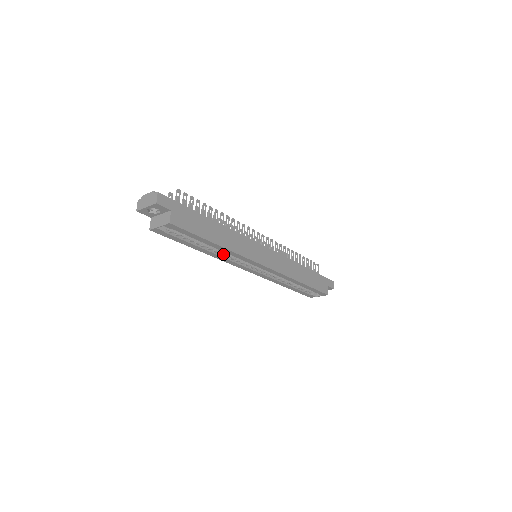
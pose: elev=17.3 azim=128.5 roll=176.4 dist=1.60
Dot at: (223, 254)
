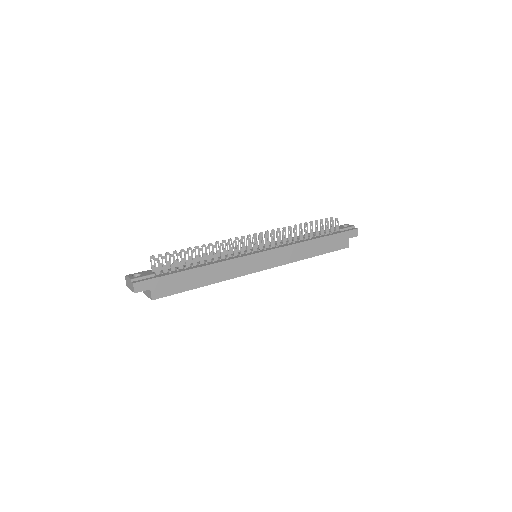
Dot at: occluded
